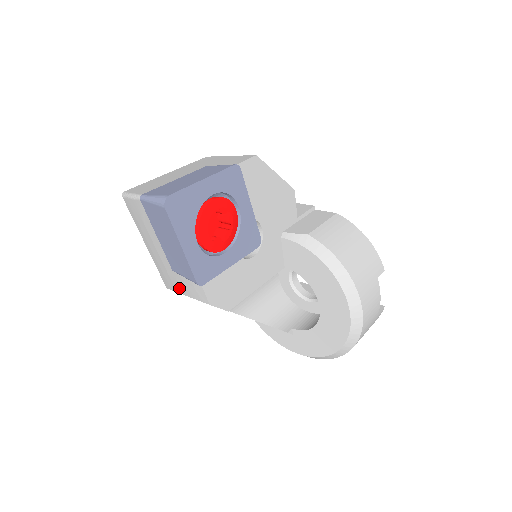
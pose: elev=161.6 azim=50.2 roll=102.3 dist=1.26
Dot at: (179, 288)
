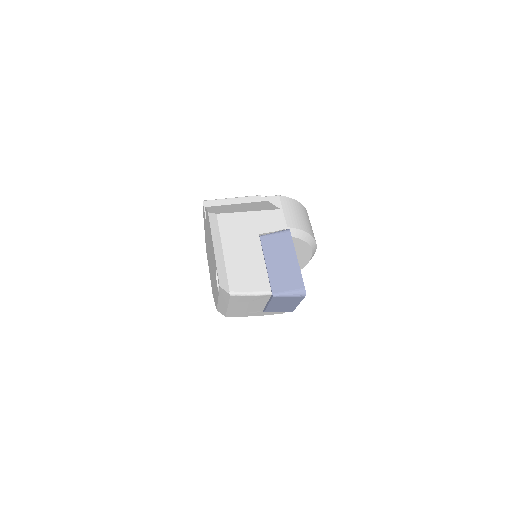
Dot at: (253, 315)
